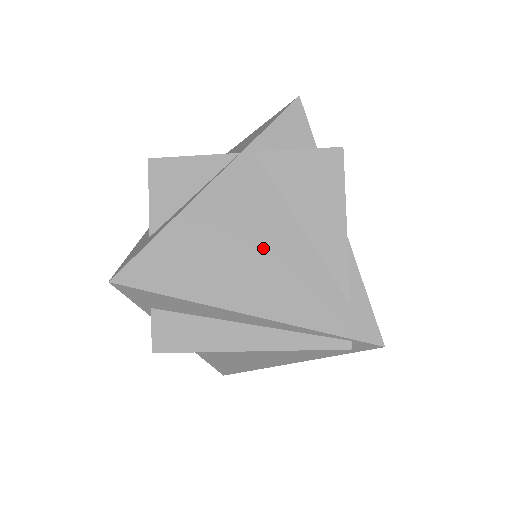
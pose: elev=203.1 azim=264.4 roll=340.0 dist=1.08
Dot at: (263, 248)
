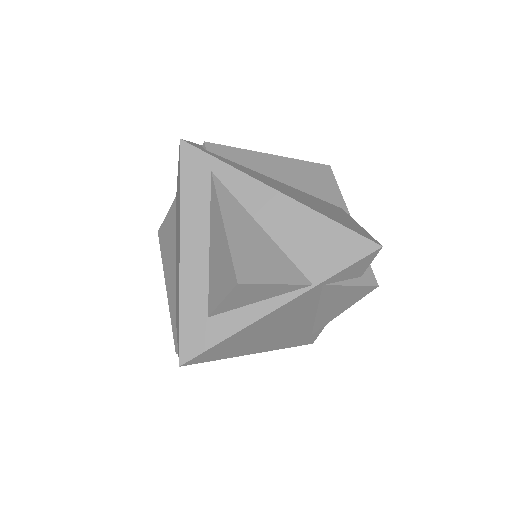
Dot at: (287, 328)
